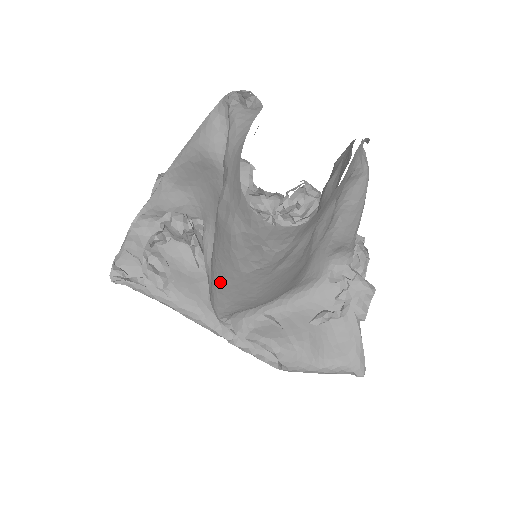
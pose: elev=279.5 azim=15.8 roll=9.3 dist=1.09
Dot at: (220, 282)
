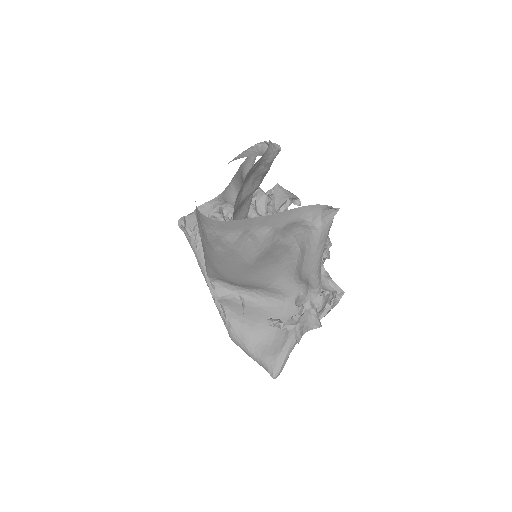
Dot at: occluded
